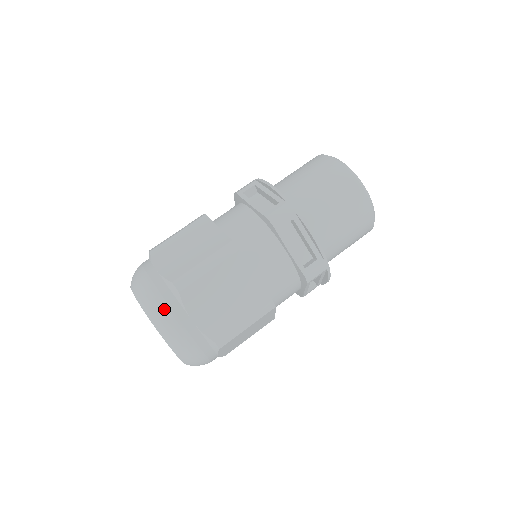
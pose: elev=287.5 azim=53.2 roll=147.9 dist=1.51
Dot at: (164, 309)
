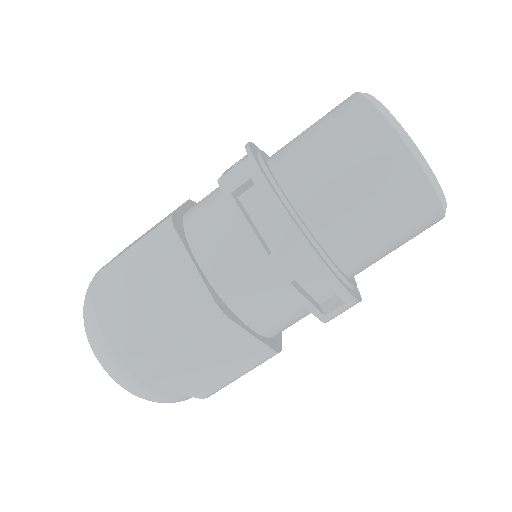
Dot at: (130, 382)
